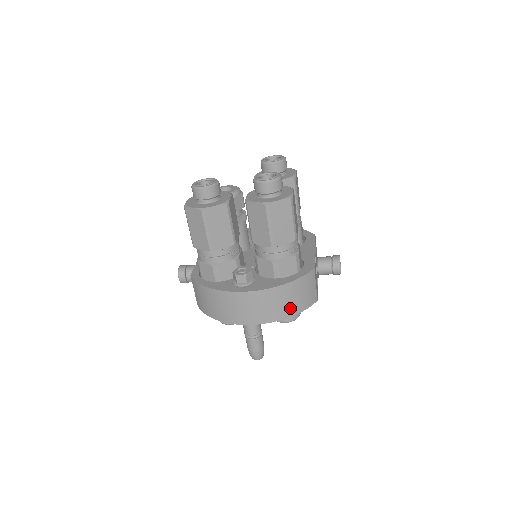
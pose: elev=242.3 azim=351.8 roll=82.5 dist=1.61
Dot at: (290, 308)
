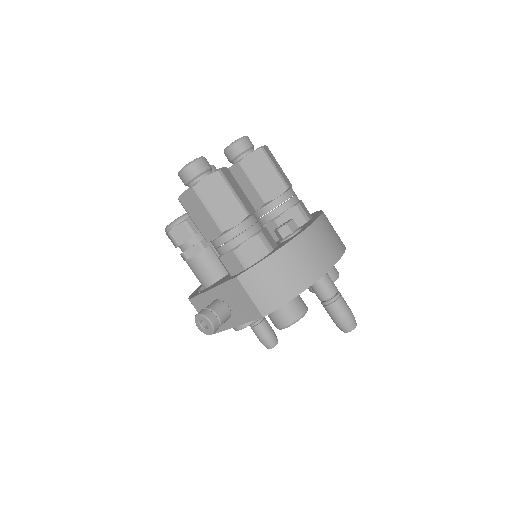
Dot at: (339, 239)
